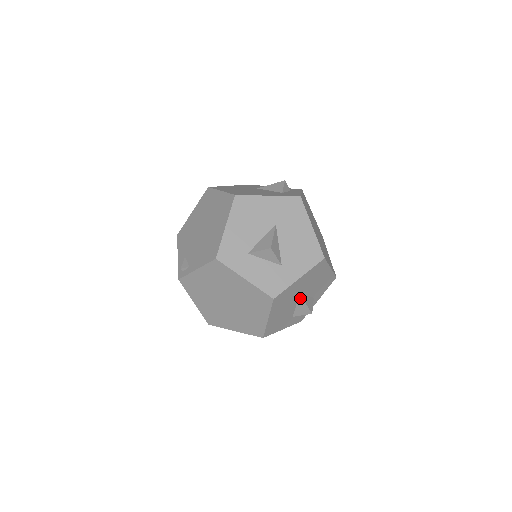
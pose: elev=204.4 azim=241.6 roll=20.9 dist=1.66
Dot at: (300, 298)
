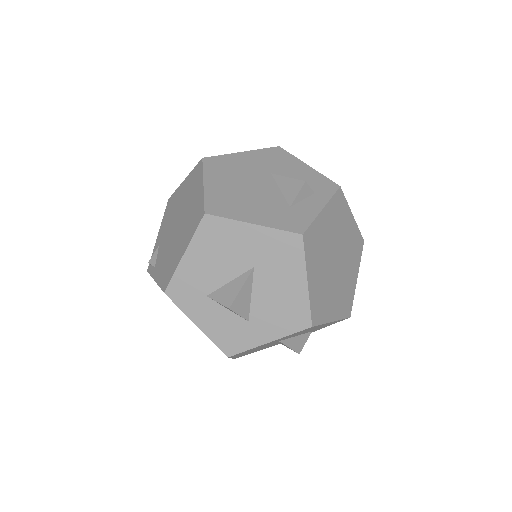
Dot at: (281, 342)
